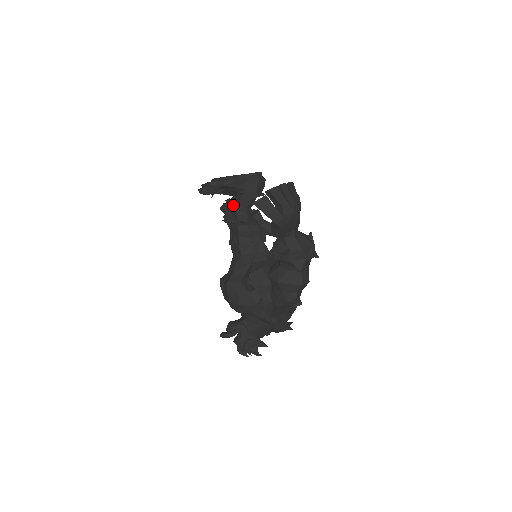
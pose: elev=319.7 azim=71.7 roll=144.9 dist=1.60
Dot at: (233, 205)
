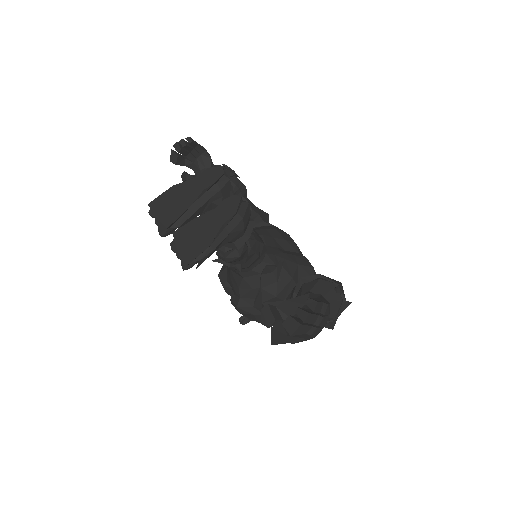
Dot at: occluded
